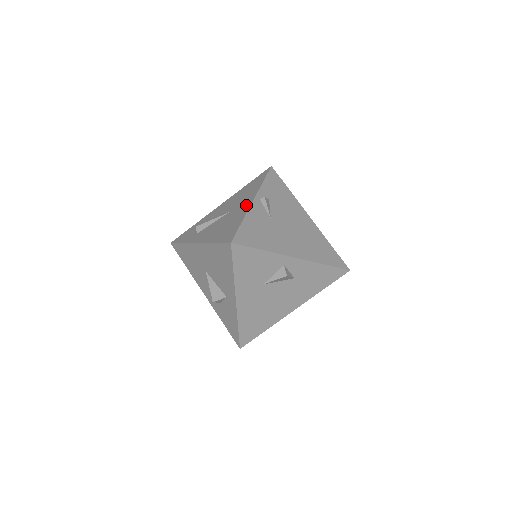
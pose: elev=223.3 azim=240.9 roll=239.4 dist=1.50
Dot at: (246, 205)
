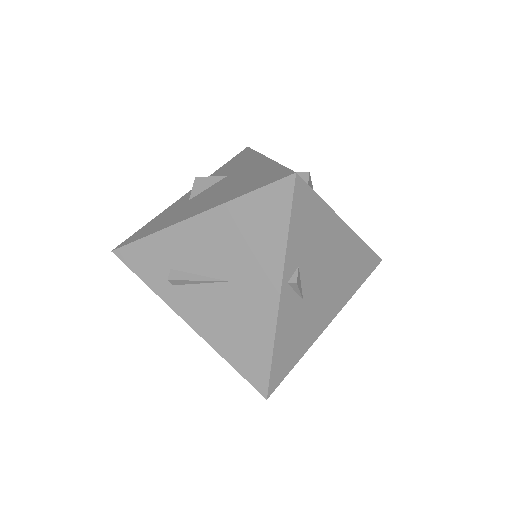
Dot at: (267, 302)
